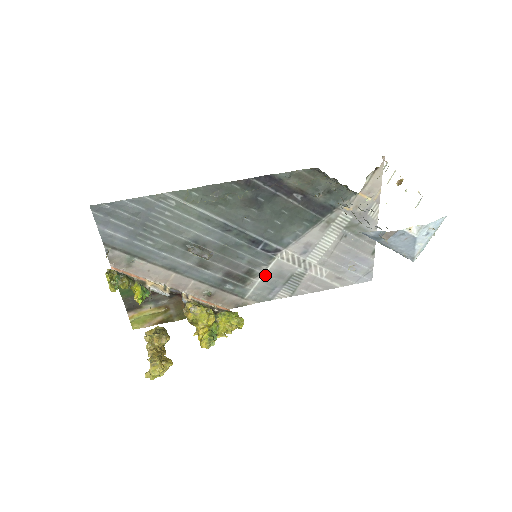
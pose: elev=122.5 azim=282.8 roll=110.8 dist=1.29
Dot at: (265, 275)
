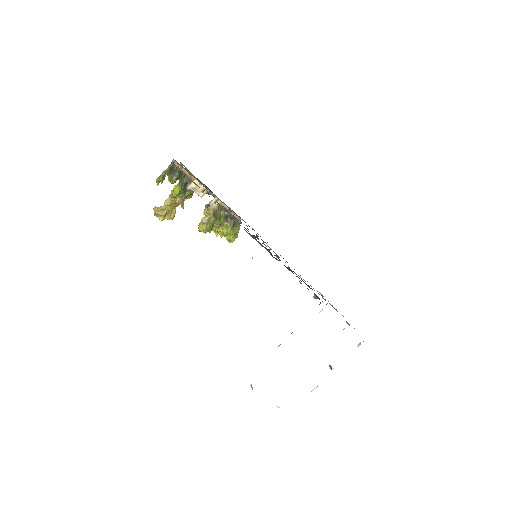
Dot at: occluded
